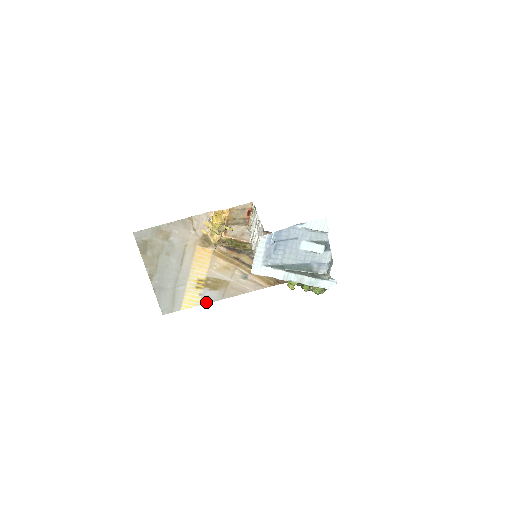
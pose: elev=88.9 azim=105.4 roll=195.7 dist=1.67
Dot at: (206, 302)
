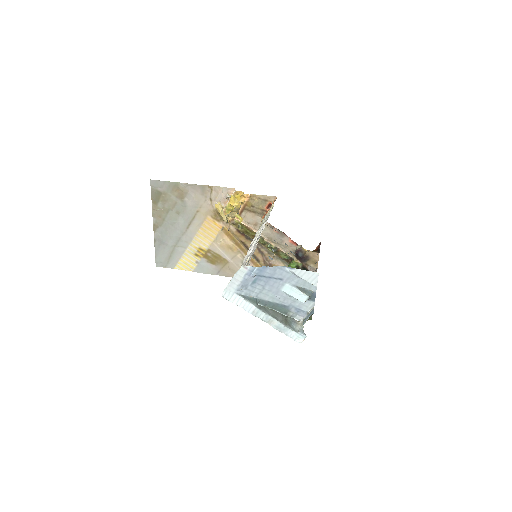
Dot at: (200, 271)
